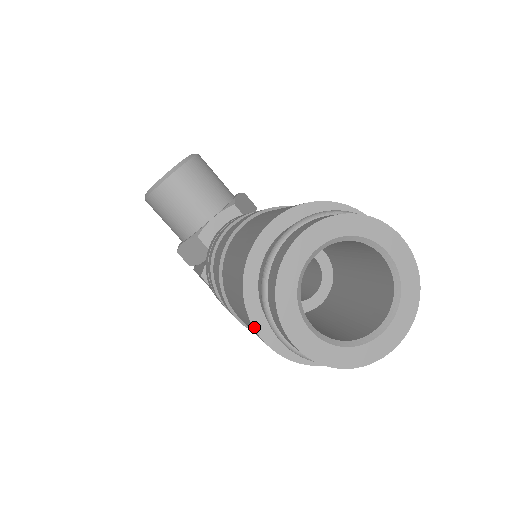
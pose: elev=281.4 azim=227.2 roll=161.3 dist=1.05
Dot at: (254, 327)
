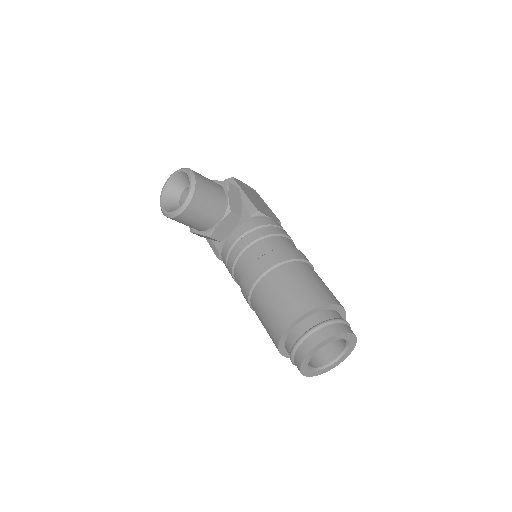
Dot at: (284, 356)
